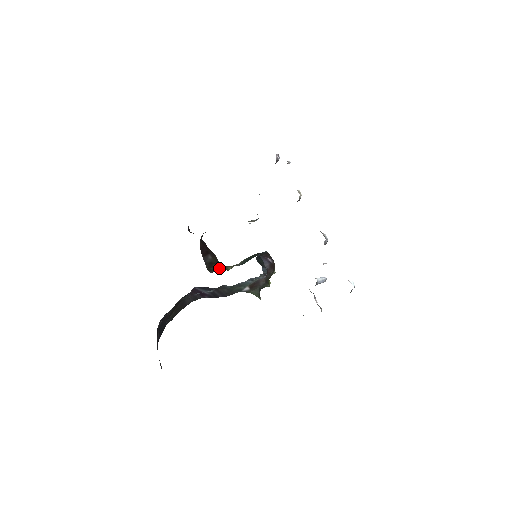
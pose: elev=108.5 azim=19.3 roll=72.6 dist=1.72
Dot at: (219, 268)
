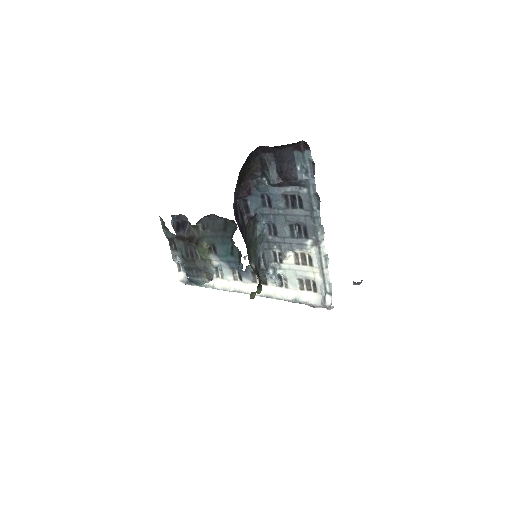
Dot at: occluded
